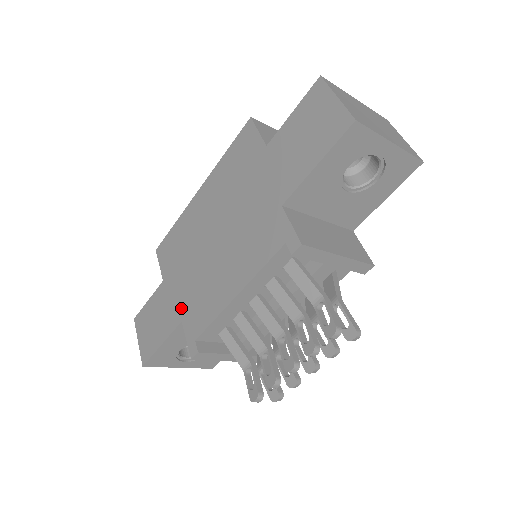
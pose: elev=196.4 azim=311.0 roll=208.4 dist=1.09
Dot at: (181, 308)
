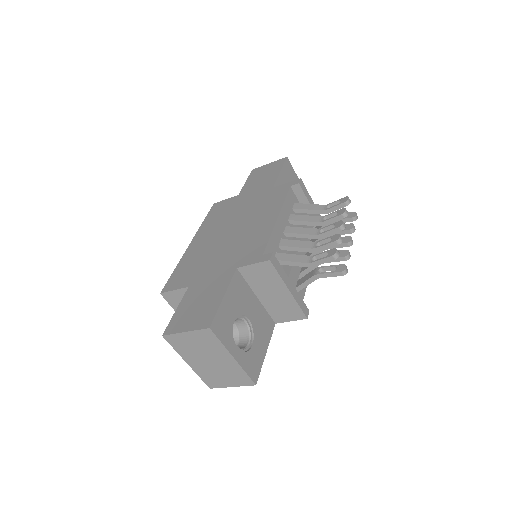
Dot at: (229, 267)
